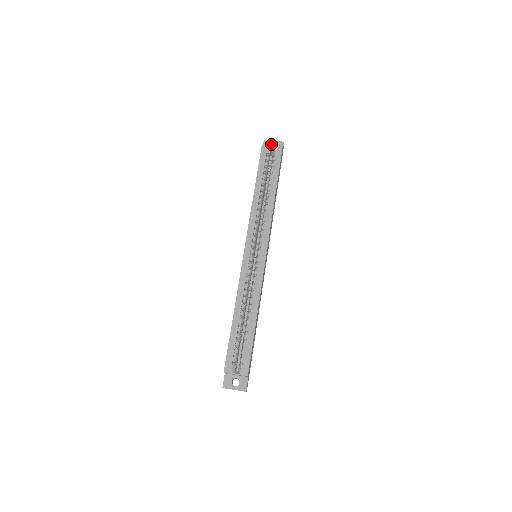
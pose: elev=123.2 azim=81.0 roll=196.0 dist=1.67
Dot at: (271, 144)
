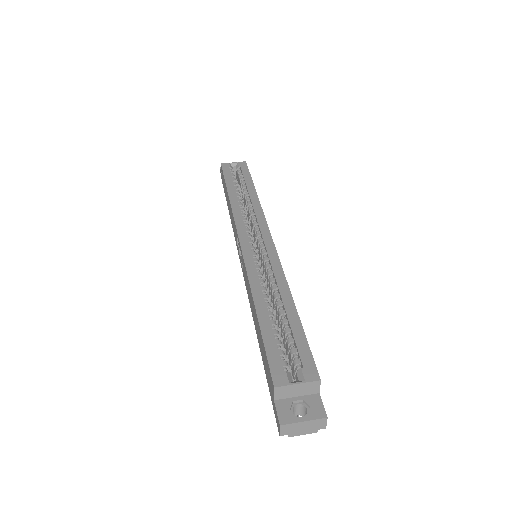
Dot at: occluded
